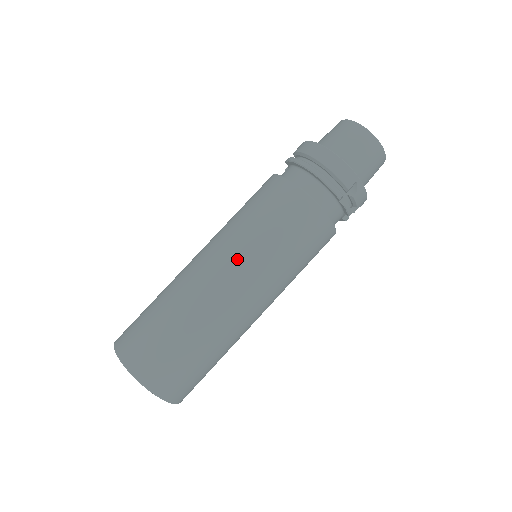
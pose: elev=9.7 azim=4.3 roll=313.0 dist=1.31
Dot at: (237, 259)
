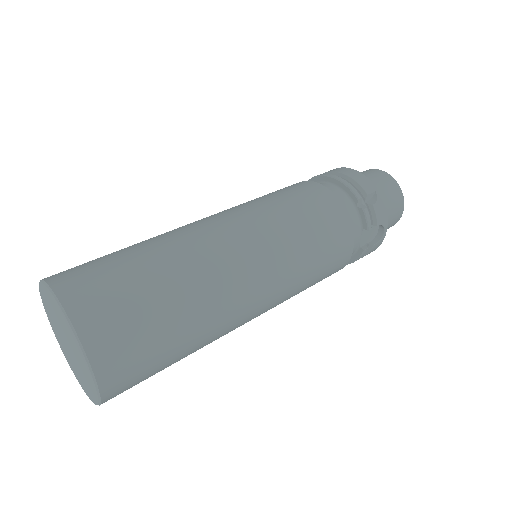
Dot at: (236, 214)
